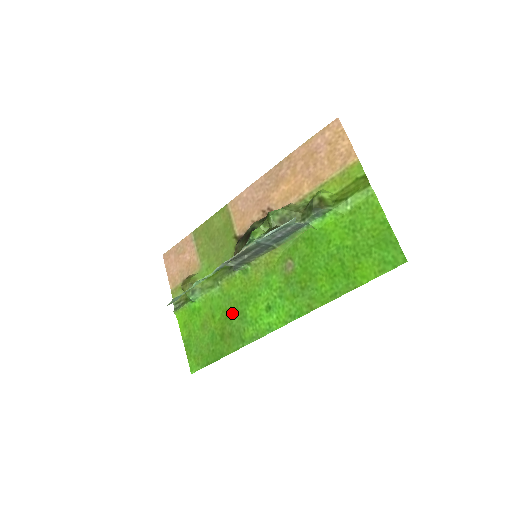
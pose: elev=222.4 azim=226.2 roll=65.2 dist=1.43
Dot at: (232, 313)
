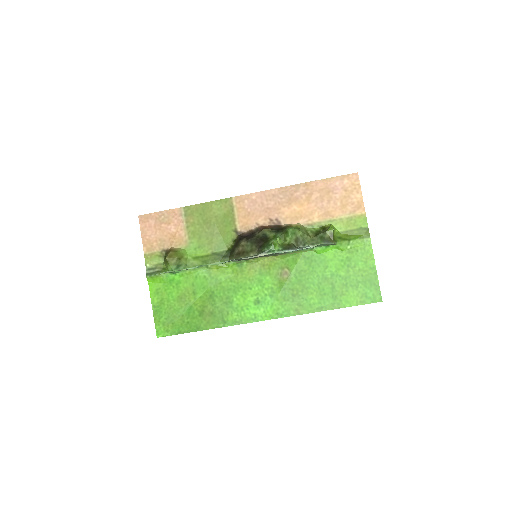
Dot at: (217, 296)
